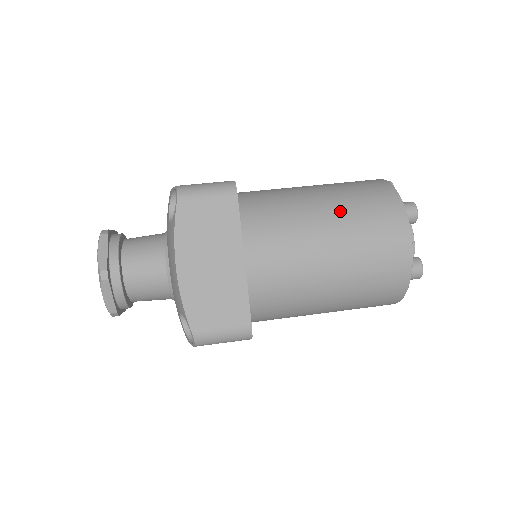
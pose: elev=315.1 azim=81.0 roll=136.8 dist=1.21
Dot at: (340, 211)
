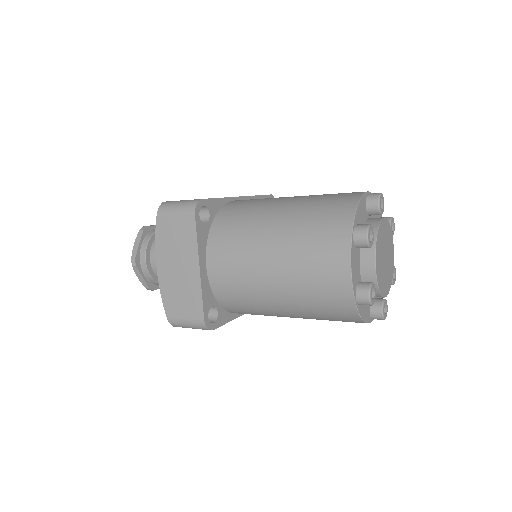
Dot at: (289, 230)
